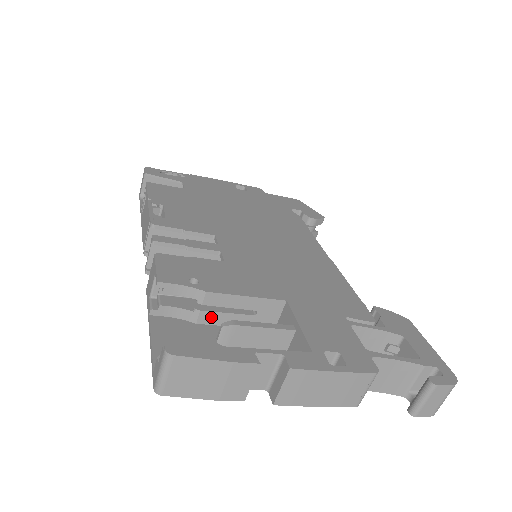
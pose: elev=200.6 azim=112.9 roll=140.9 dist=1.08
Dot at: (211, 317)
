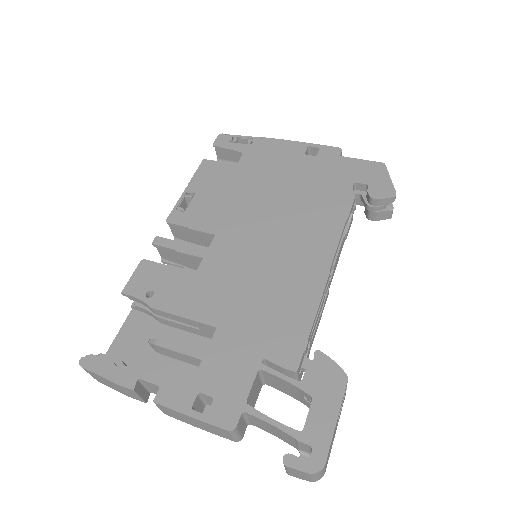
Dot at: (167, 322)
